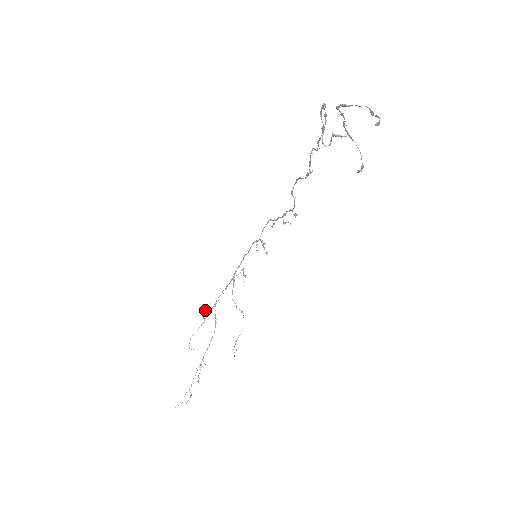
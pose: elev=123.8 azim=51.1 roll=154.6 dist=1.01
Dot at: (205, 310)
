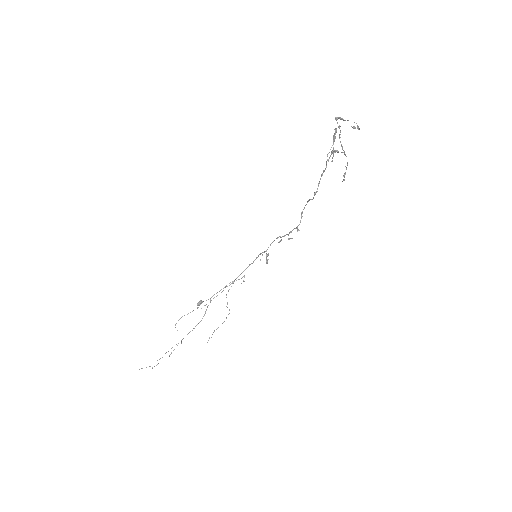
Dot at: (201, 300)
